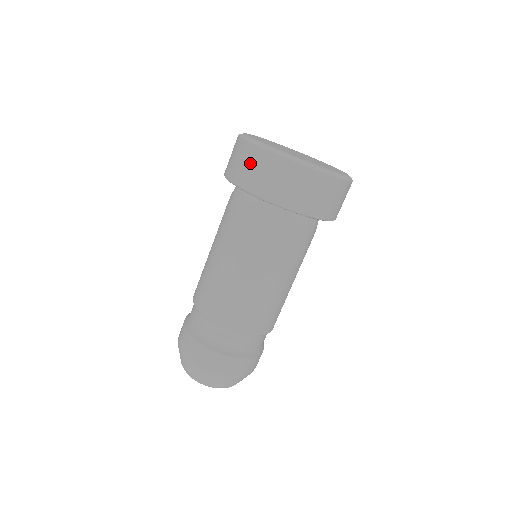
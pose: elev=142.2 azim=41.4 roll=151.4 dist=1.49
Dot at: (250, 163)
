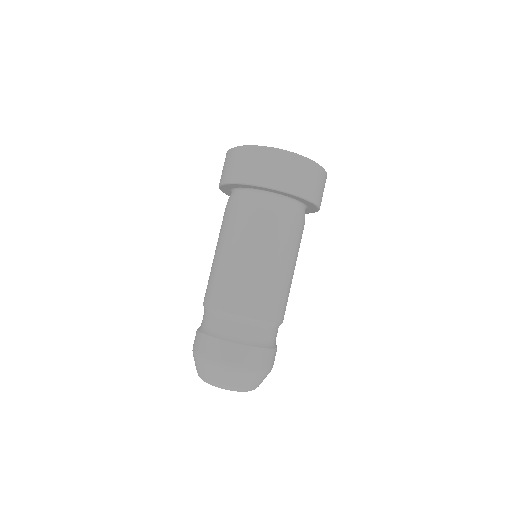
Dot at: (224, 165)
